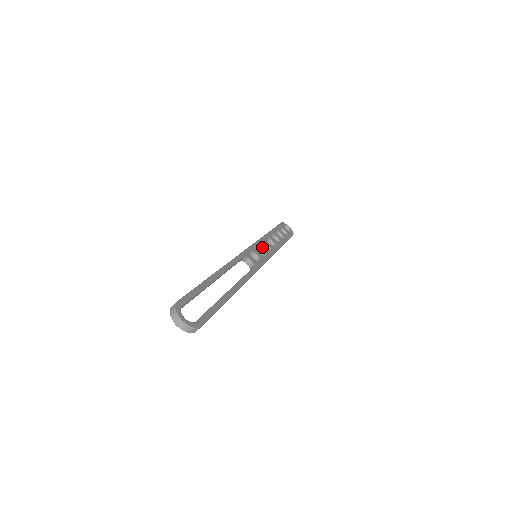
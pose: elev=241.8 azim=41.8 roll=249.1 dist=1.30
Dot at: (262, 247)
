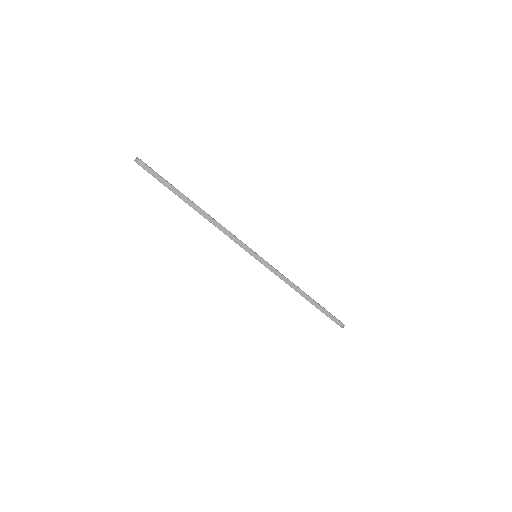
Dot at: (271, 265)
